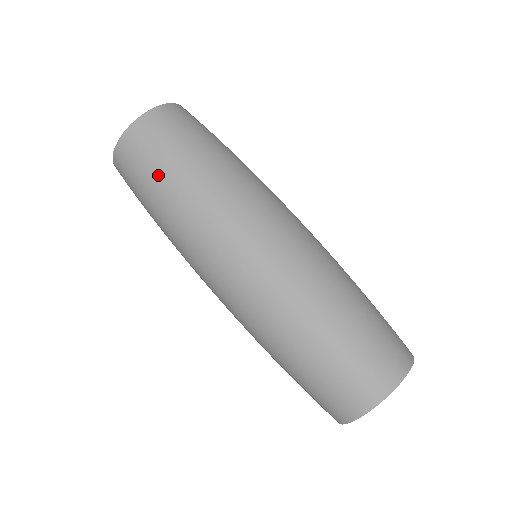
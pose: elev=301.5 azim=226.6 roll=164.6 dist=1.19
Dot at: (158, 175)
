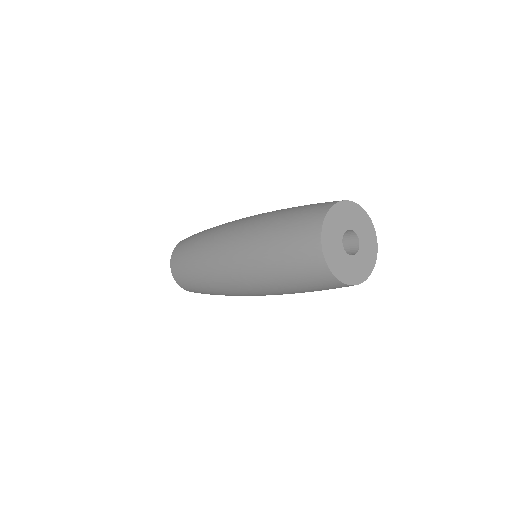
Dot at: (188, 246)
